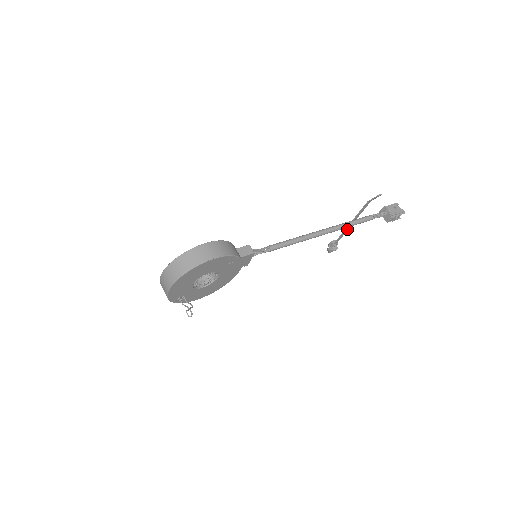
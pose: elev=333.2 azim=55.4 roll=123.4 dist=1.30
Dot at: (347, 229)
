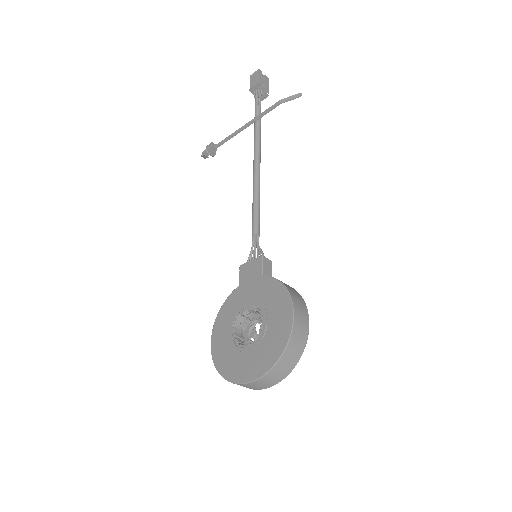
Dot at: (238, 131)
